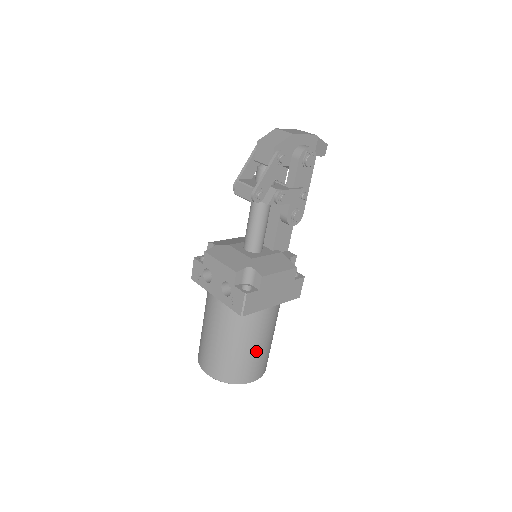
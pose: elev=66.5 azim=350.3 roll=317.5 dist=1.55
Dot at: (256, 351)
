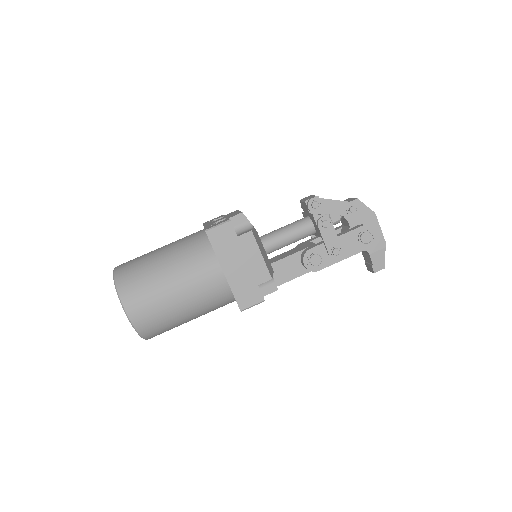
Dot at: (166, 288)
